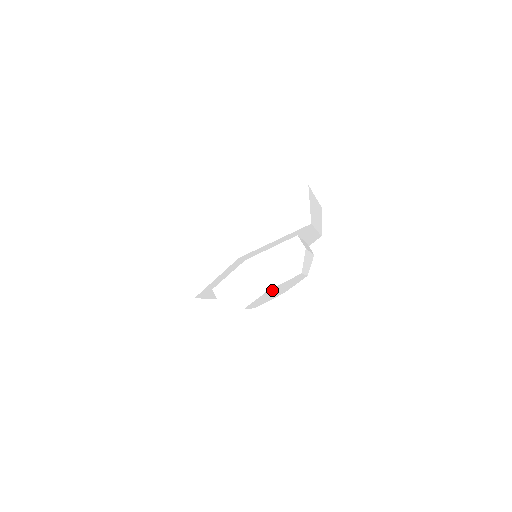
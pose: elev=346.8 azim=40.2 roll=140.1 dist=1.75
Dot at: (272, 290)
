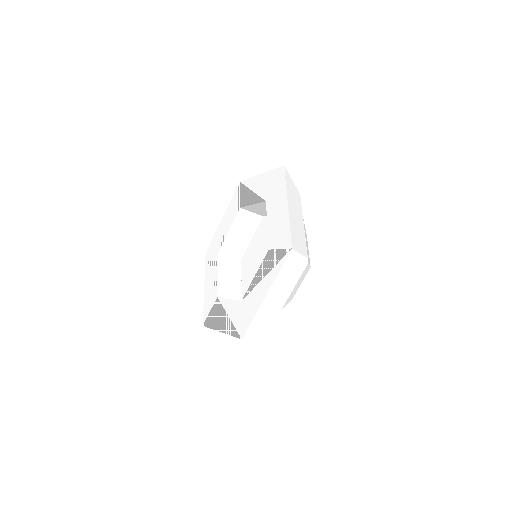
Dot at: occluded
